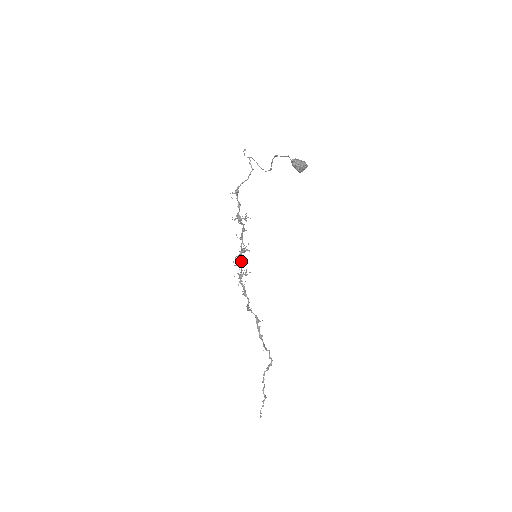
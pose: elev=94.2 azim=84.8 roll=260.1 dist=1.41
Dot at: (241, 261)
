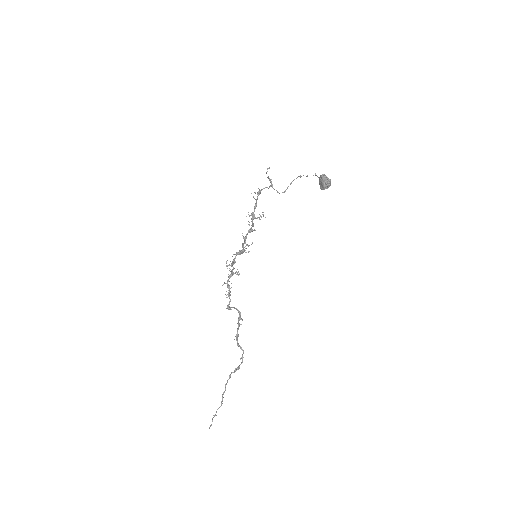
Dot at: (234, 263)
